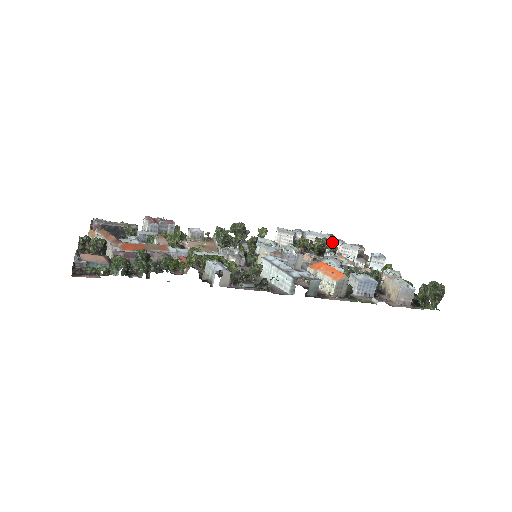
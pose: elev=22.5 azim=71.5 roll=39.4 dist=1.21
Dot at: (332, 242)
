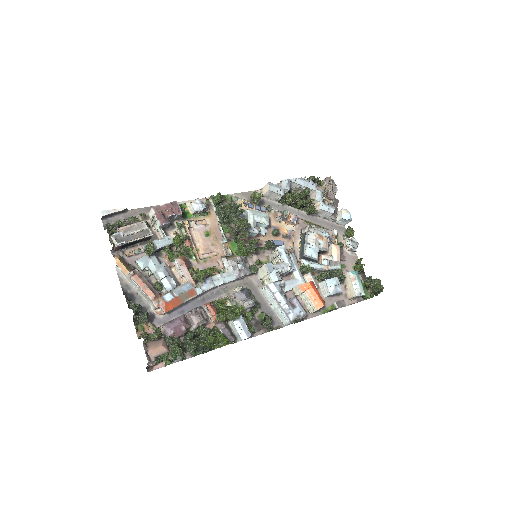
Dot at: (314, 200)
